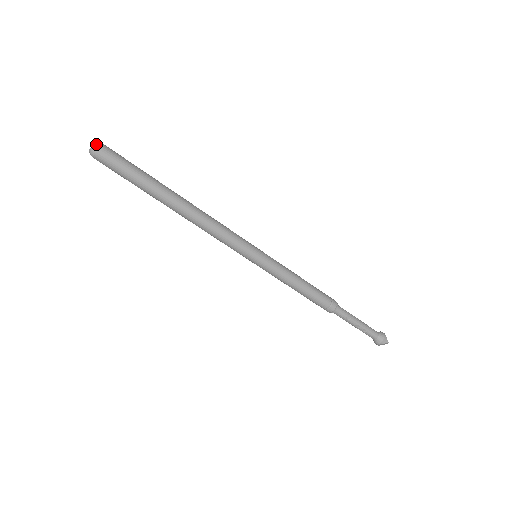
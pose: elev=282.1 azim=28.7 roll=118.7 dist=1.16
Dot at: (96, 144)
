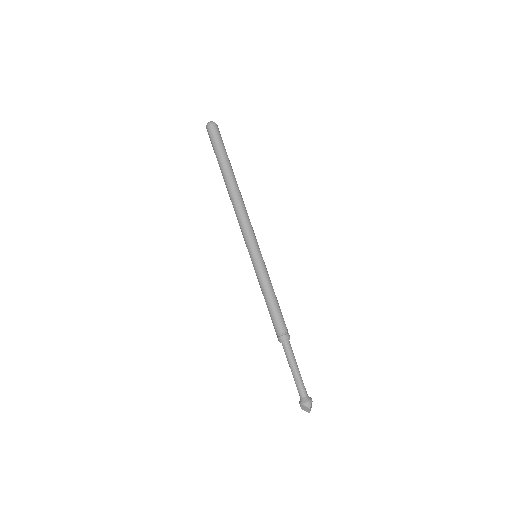
Dot at: (213, 122)
